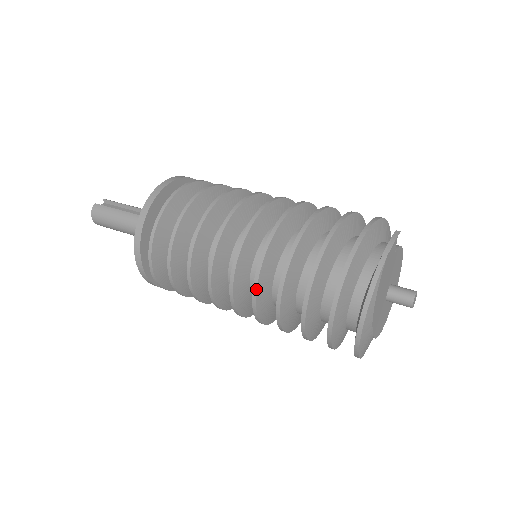
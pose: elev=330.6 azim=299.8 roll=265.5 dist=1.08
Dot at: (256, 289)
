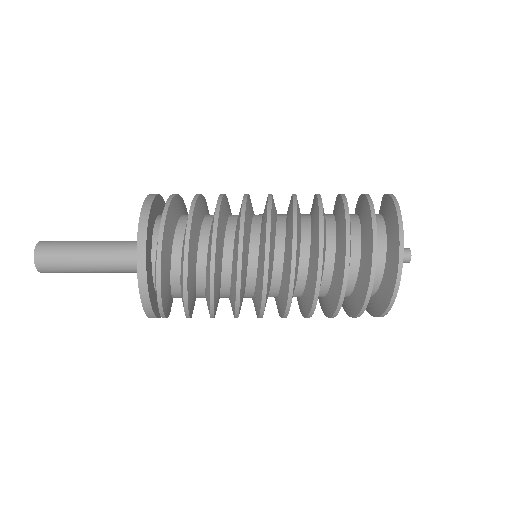
Dot at: (296, 235)
